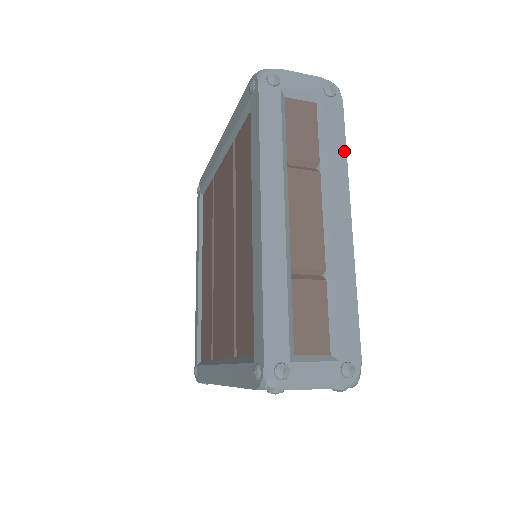
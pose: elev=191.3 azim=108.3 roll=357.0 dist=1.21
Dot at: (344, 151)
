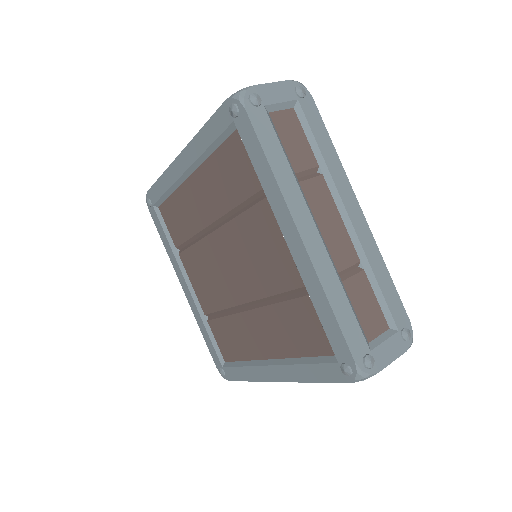
Dot at: occluded
